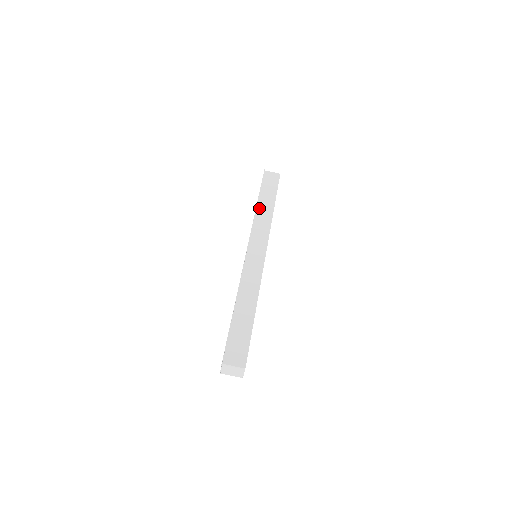
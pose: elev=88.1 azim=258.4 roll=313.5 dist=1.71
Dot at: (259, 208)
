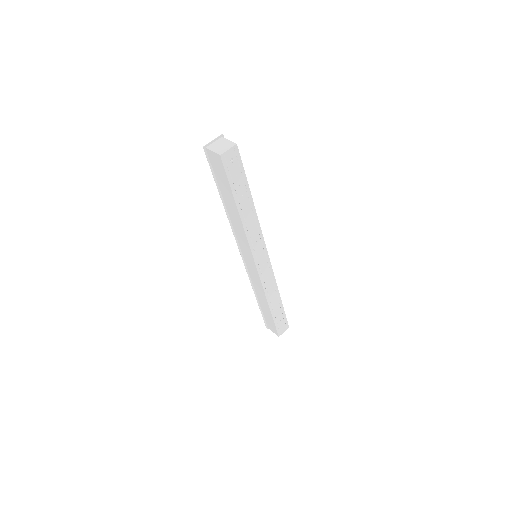
Dot at: occluded
